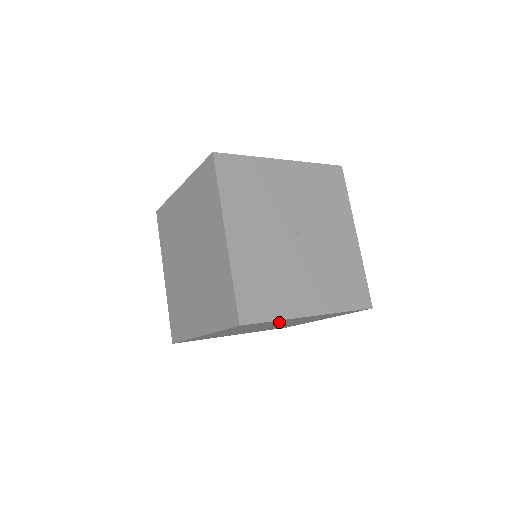
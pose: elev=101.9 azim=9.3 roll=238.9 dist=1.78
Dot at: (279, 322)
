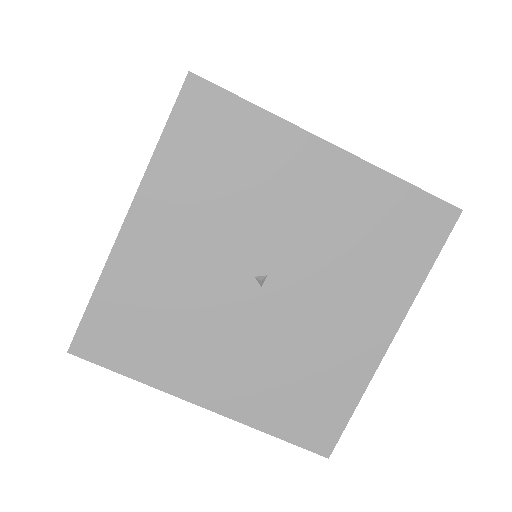
Dot at: occluded
